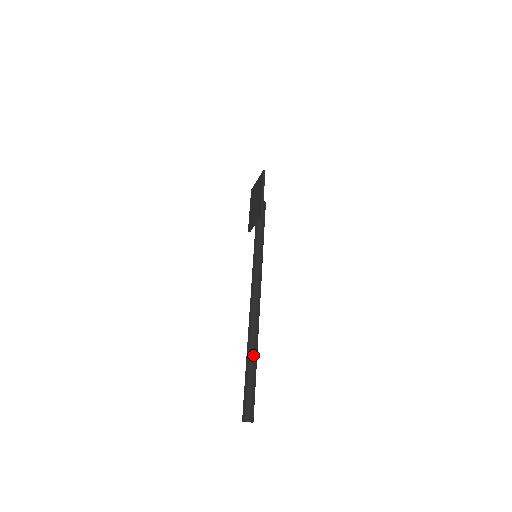
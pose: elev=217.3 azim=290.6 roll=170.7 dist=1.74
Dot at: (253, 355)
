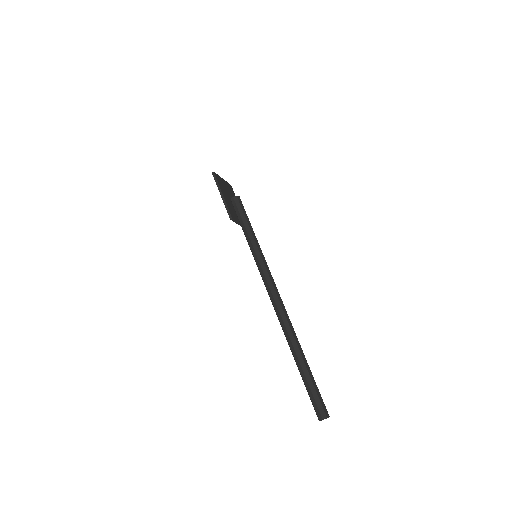
Dot at: (296, 356)
